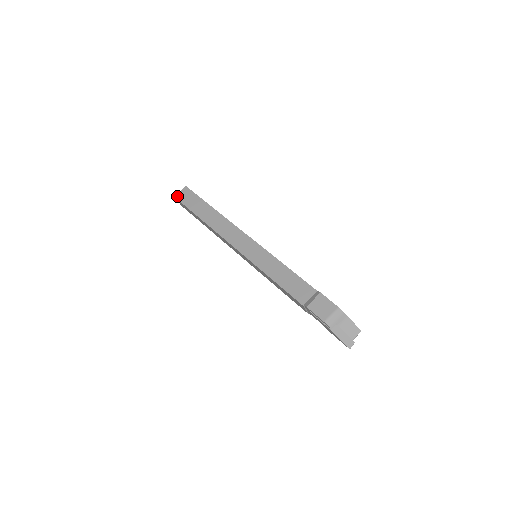
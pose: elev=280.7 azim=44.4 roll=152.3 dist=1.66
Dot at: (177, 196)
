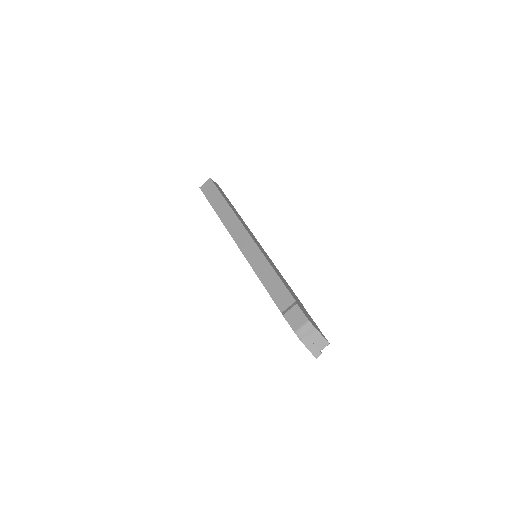
Dot at: (202, 187)
